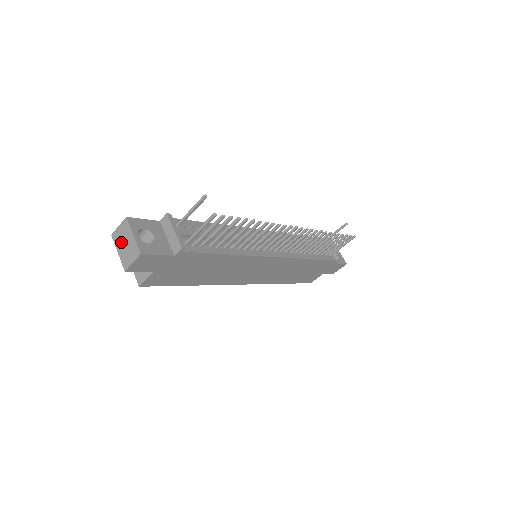
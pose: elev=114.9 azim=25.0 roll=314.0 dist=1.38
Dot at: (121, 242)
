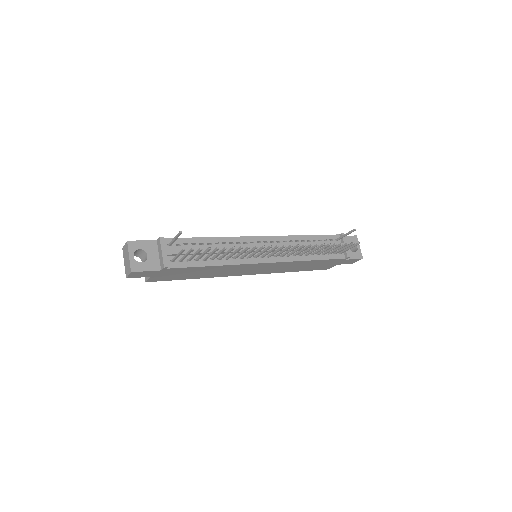
Dot at: (125, 257)
